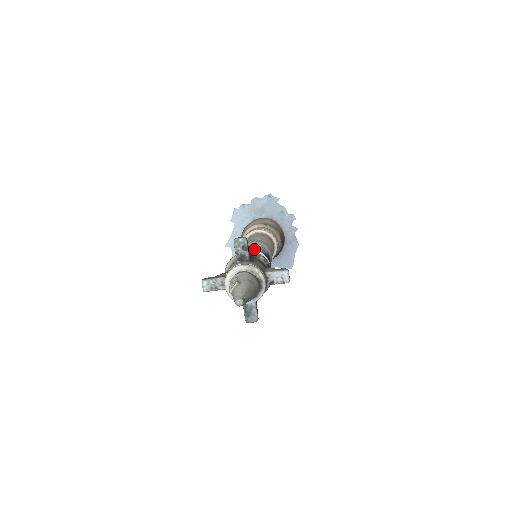
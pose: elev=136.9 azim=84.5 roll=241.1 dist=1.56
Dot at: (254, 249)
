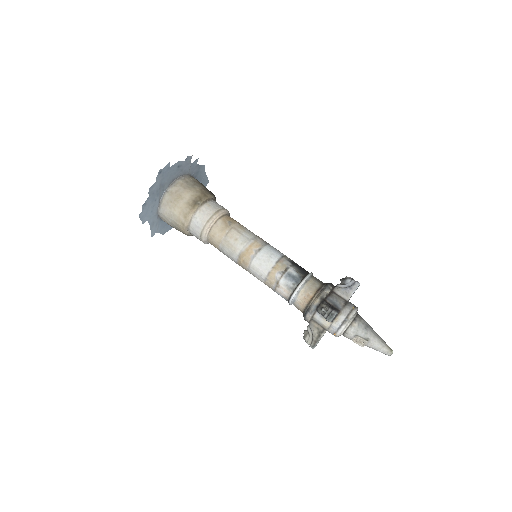
Dot at: (293, 279)
